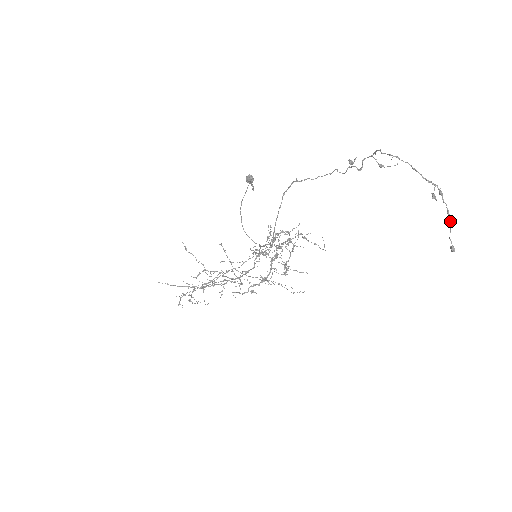
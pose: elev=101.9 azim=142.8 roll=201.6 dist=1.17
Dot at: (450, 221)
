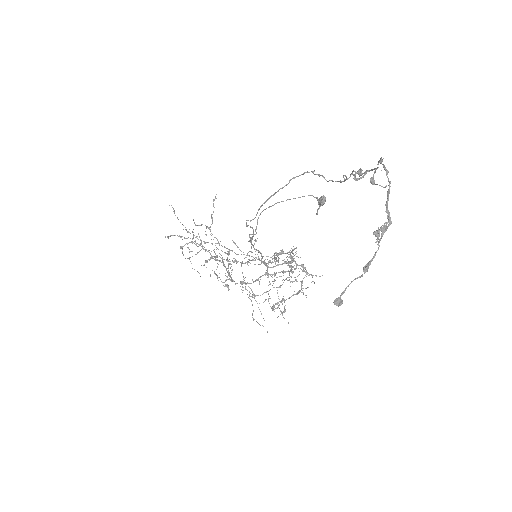
Dot at: (366, 270)
